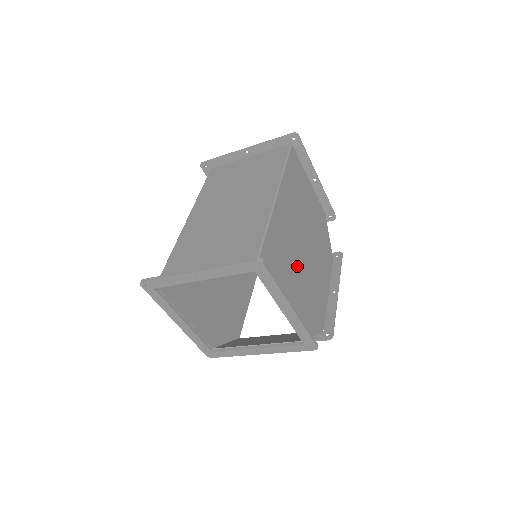
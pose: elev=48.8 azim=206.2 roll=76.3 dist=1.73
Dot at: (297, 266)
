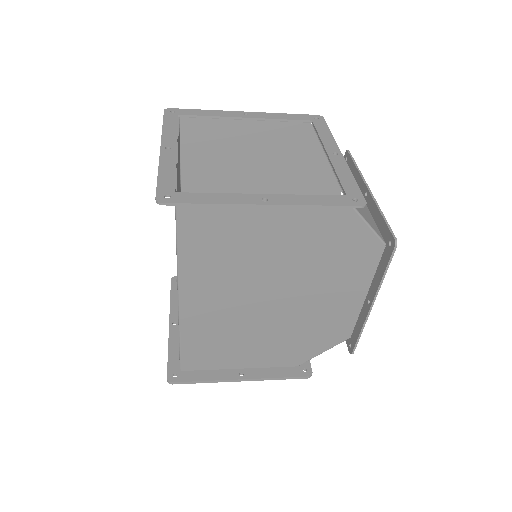
Dot at: (260, 325)
